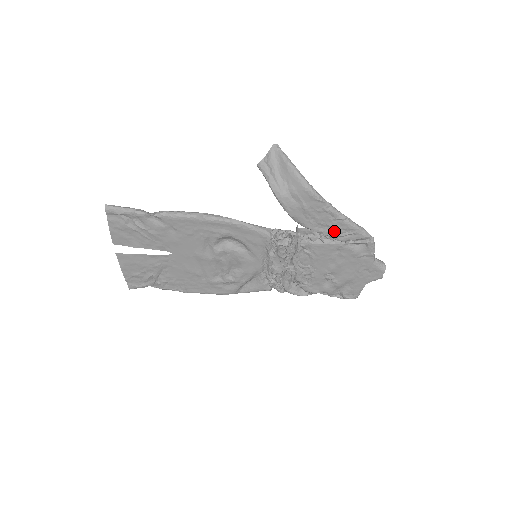
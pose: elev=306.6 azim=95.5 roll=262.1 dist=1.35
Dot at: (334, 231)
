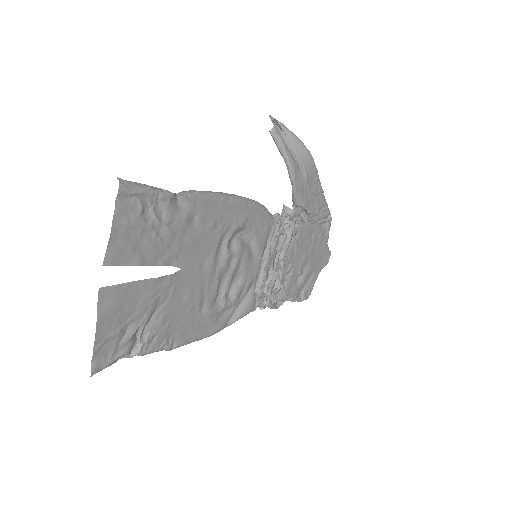
Dot at: (315, 208)
